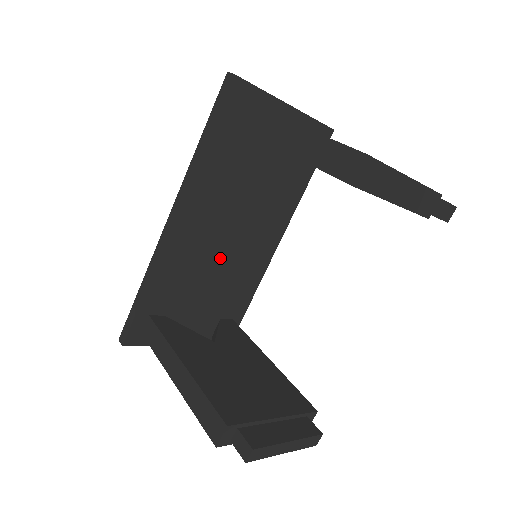
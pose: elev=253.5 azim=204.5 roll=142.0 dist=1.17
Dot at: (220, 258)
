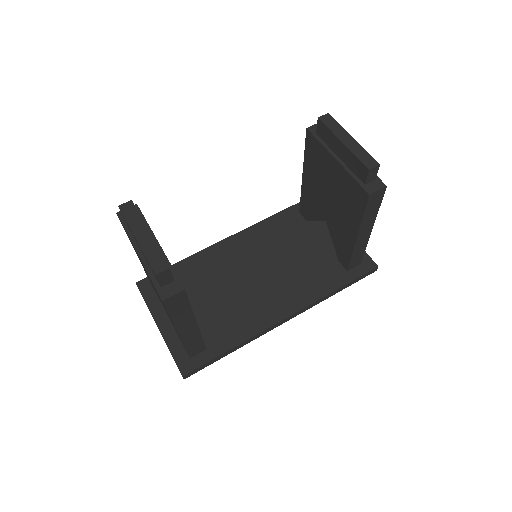
Dot at: (238, 284)
